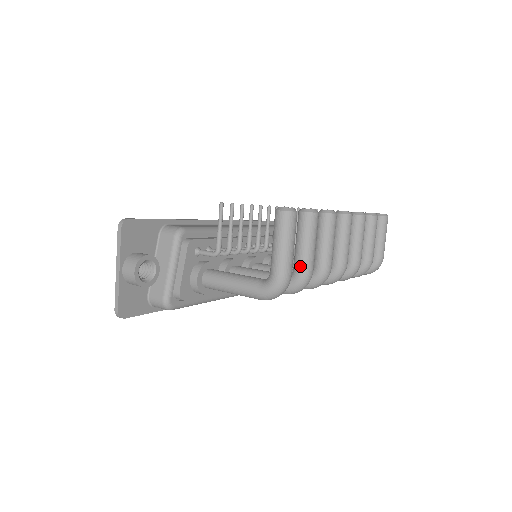
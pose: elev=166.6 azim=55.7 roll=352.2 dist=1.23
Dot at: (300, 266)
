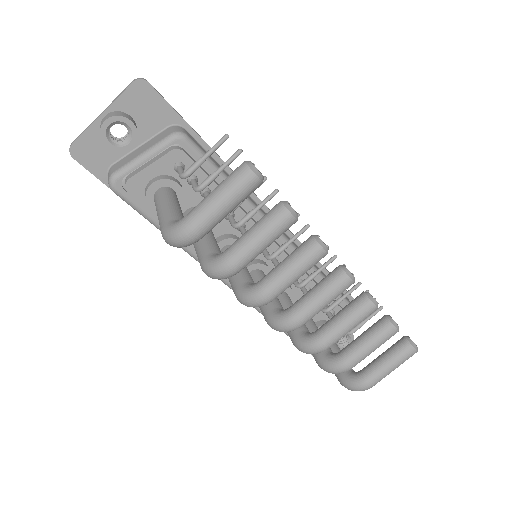
Dot at: (230, 249)
